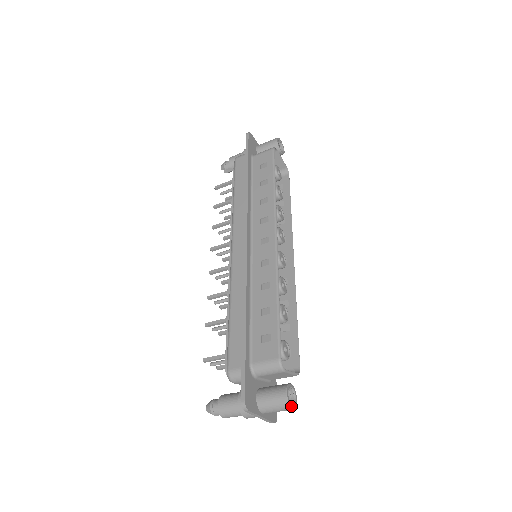
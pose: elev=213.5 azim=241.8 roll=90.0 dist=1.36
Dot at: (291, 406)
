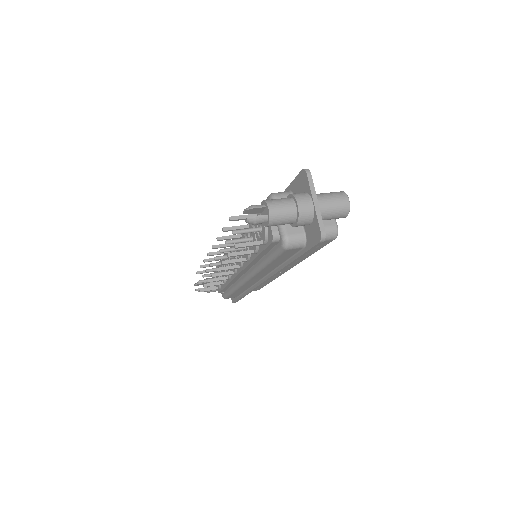
Dot at: occluded
